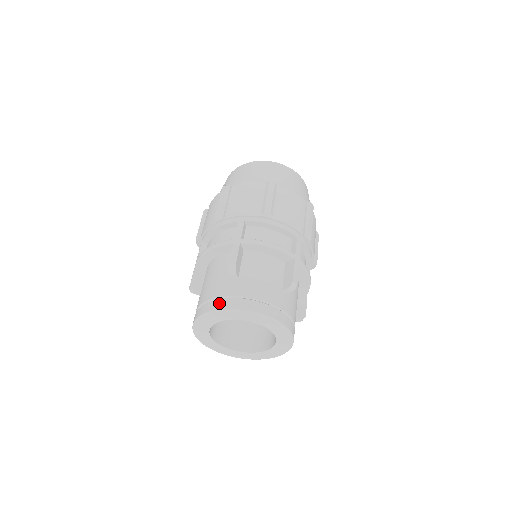
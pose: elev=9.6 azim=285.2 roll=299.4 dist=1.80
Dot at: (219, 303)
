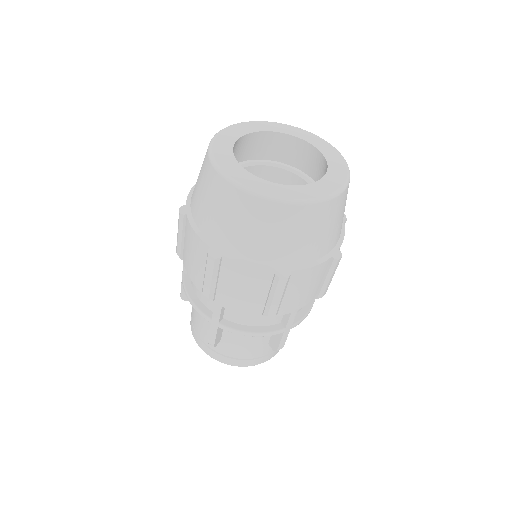
Dot at: (256, 362)
